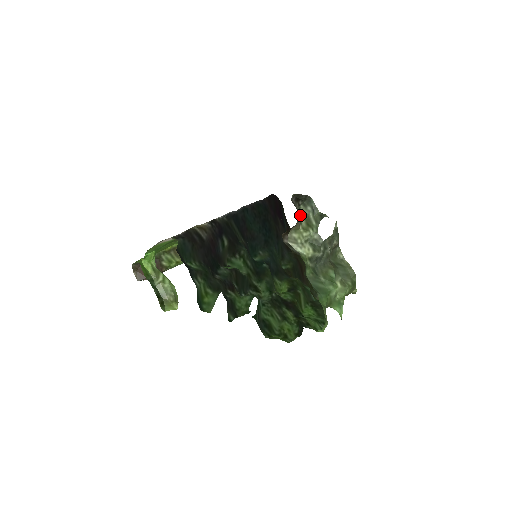
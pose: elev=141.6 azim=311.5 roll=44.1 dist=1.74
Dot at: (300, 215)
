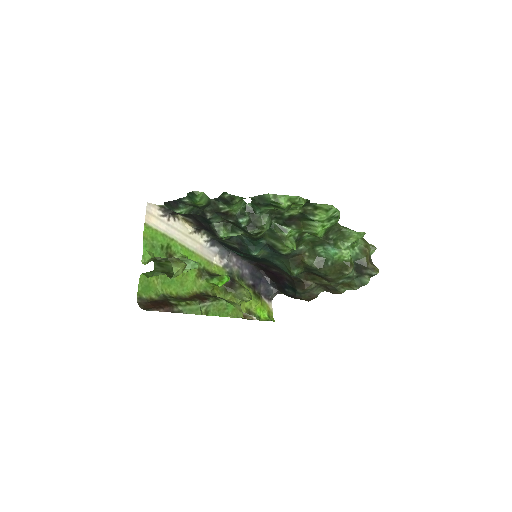
Dot at: occluded
